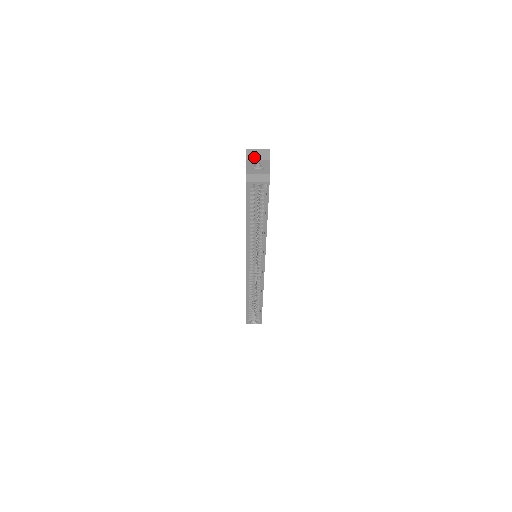
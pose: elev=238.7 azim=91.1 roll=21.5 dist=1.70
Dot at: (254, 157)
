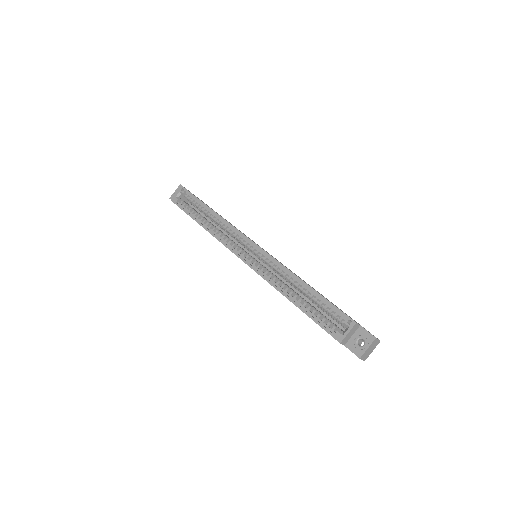
Dot at: (174, 195)
